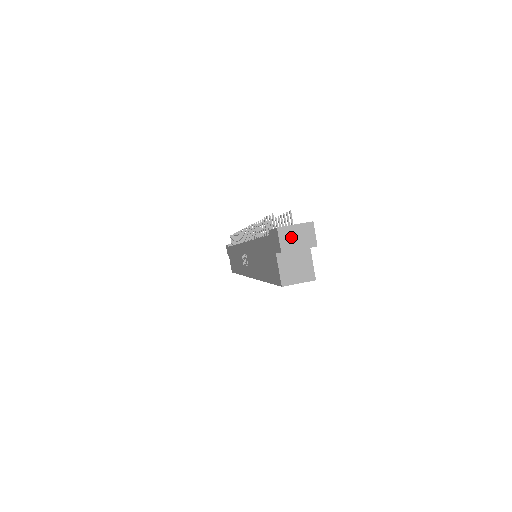
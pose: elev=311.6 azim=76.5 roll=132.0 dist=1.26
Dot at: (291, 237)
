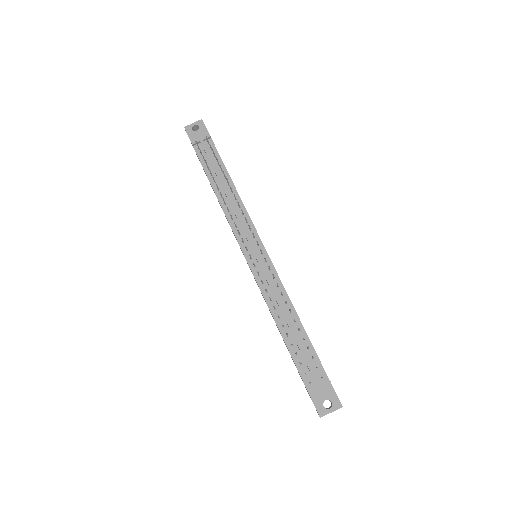
Dot at: occluded
